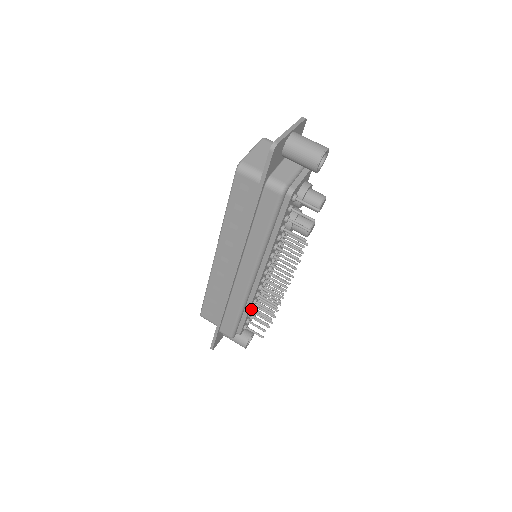
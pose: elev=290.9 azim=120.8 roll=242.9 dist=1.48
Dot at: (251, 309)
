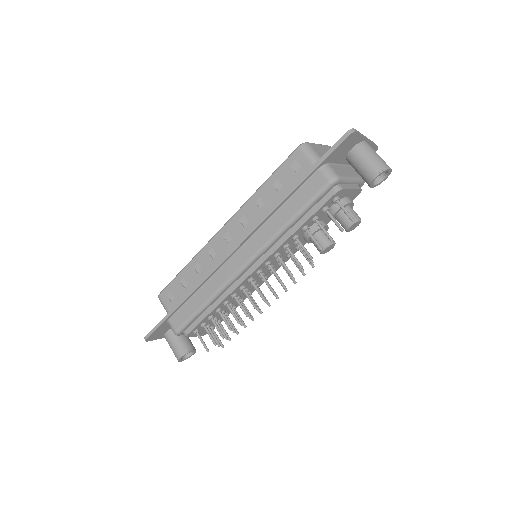
Dot at: (217, 310)
